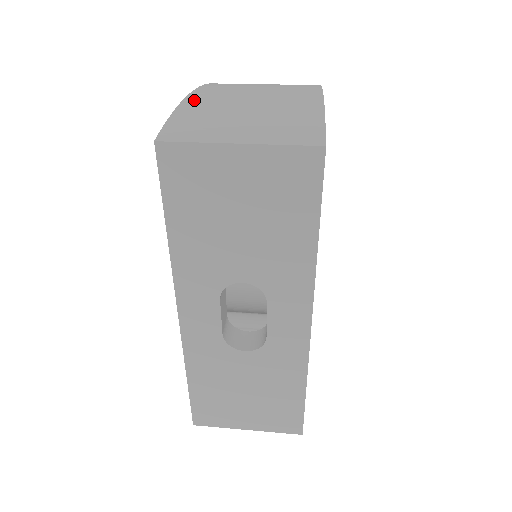
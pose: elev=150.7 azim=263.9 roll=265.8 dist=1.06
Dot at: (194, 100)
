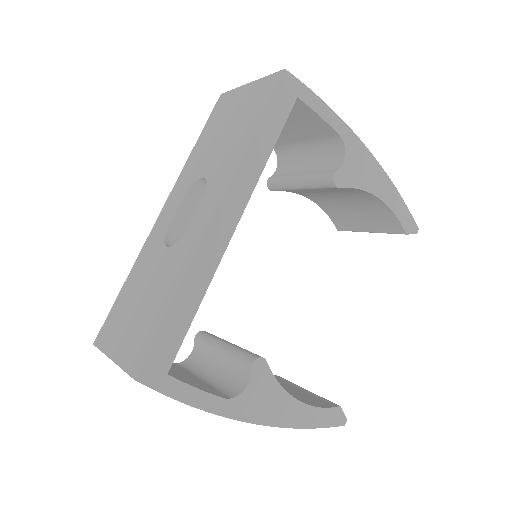
Dot at: occluded
